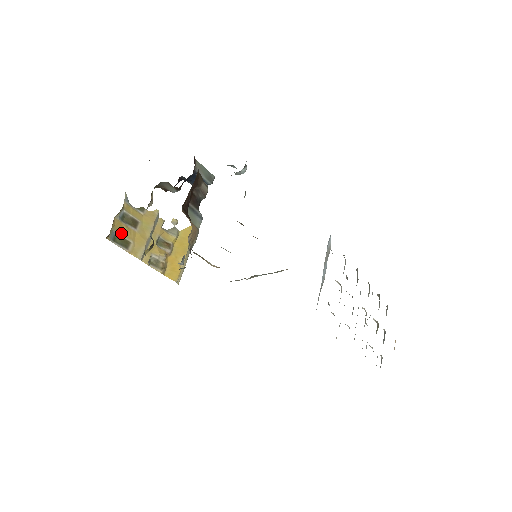
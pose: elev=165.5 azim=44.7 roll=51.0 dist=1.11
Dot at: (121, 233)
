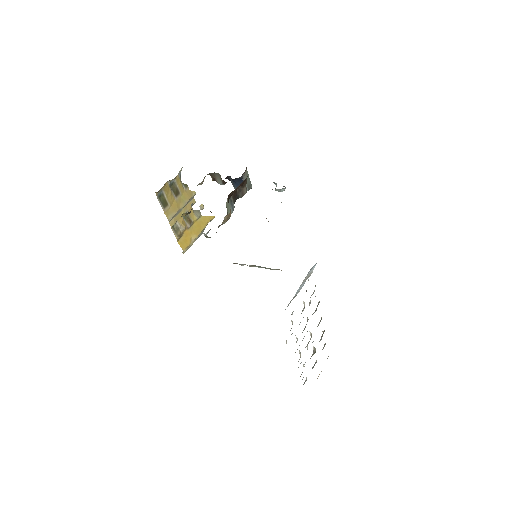
Dot at: (166, 195)
